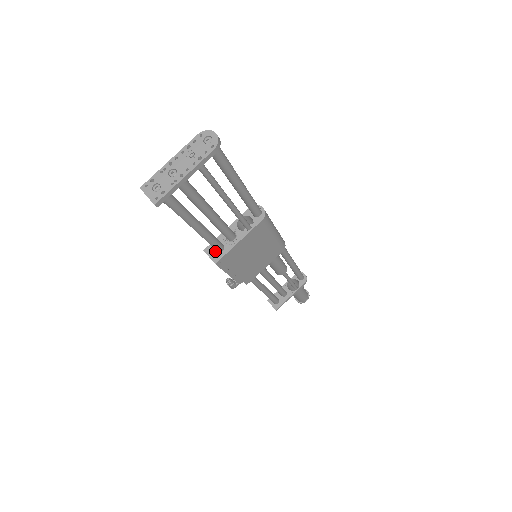
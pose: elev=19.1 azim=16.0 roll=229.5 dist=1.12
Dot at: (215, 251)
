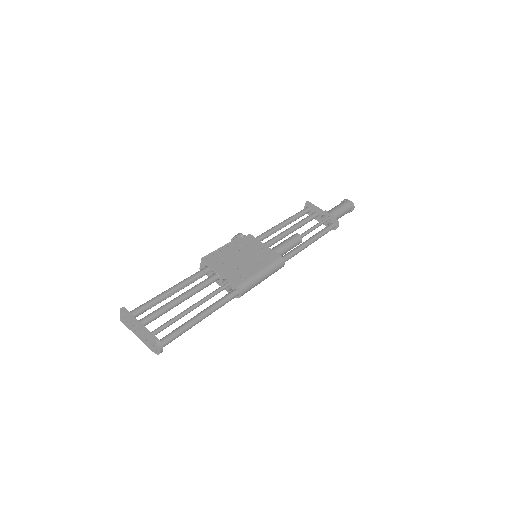
Dot at: (205, 267)
